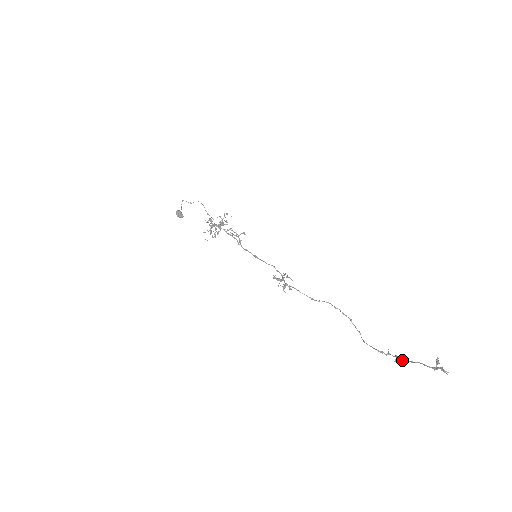
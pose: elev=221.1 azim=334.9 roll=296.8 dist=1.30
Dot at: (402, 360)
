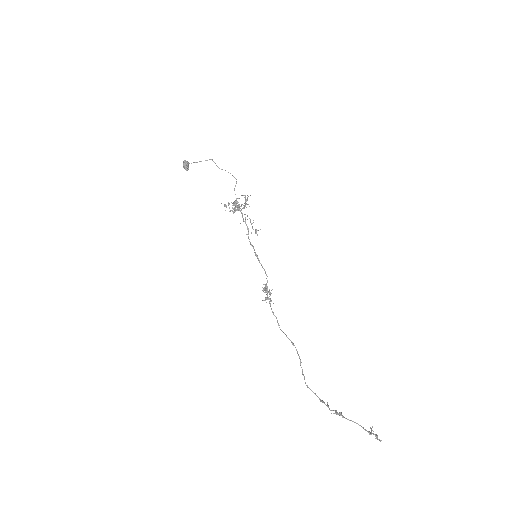
Dot at: occluded
